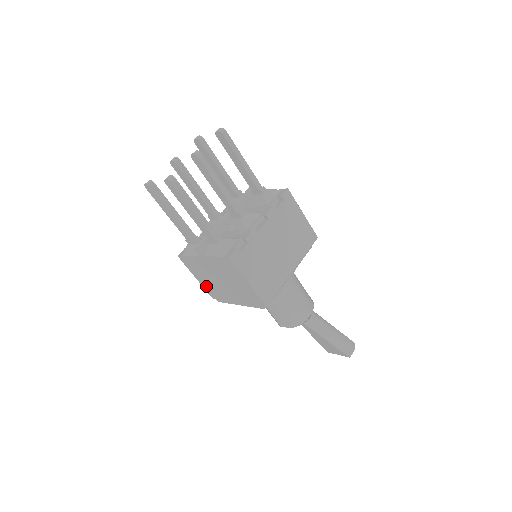
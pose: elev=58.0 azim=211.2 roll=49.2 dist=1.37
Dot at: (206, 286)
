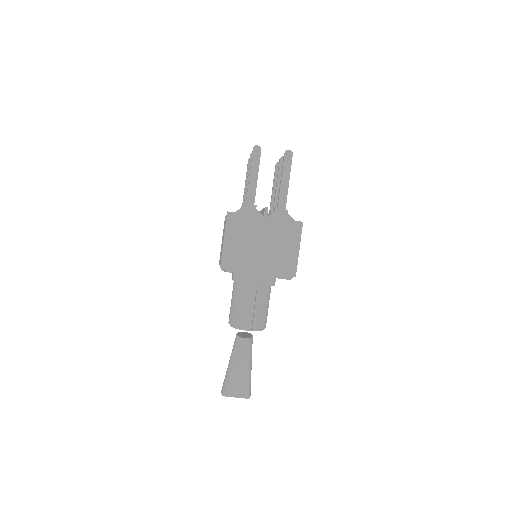
Dot at: (229, 250)
